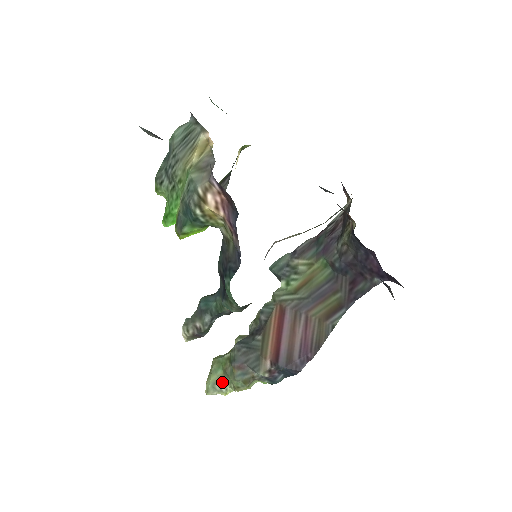
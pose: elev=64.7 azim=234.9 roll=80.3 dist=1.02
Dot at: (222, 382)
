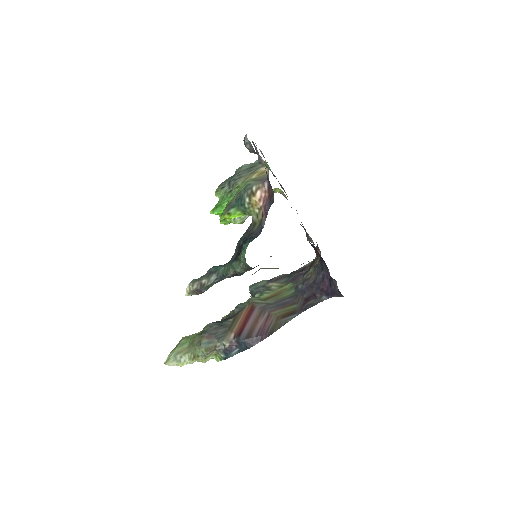
Dot at: (185, 353)
